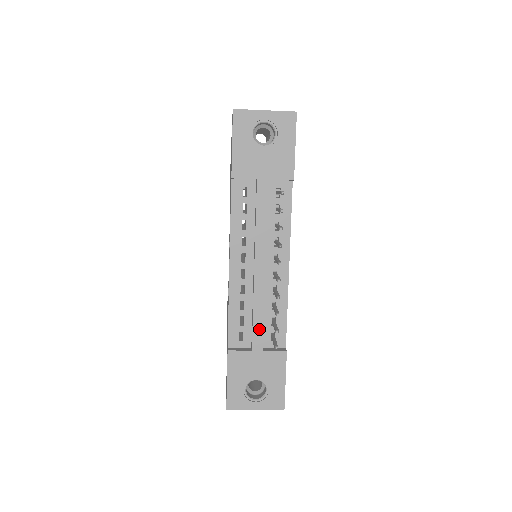
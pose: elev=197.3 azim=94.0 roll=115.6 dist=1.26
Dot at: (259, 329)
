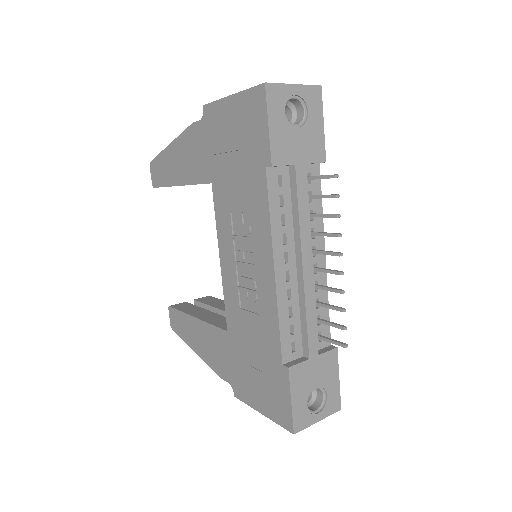
Dot at: (313, 333)
